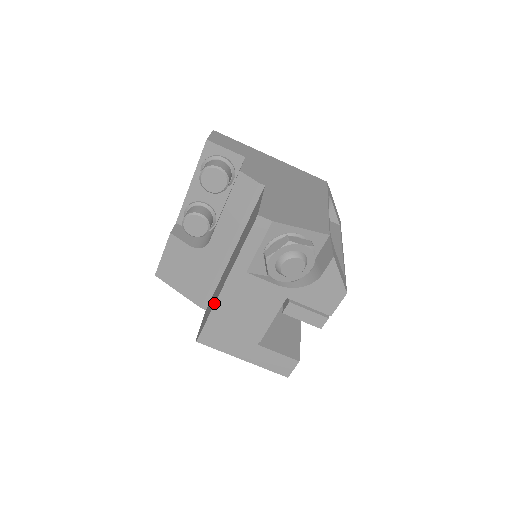
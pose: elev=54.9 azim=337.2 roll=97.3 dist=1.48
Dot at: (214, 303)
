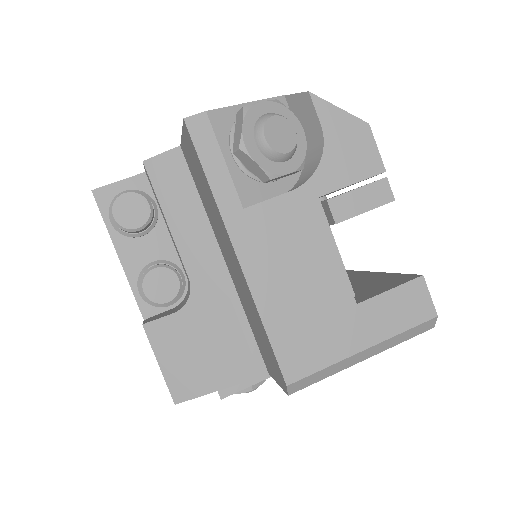
Dot at: (251, 299)
